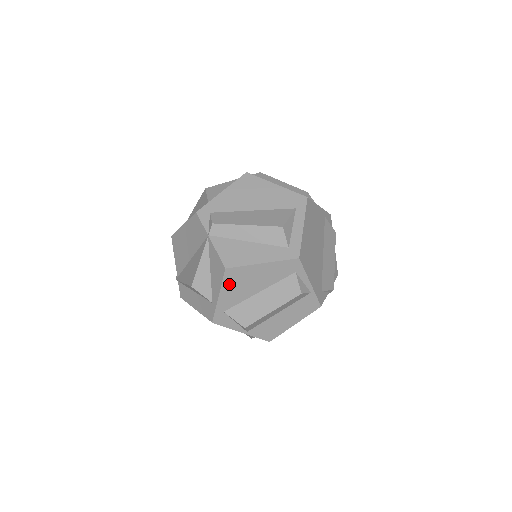
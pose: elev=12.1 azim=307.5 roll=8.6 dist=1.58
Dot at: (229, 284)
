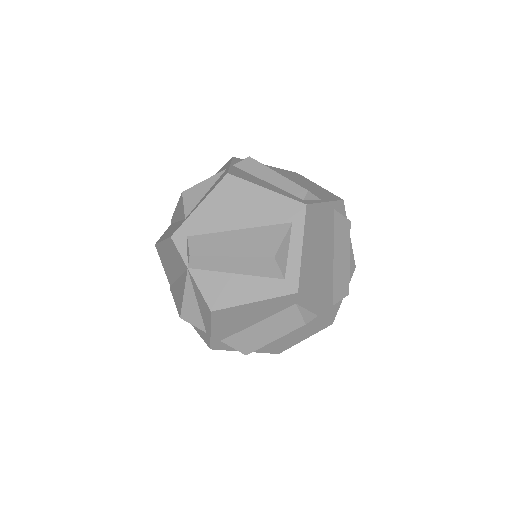
Dot at: (219, 322)
